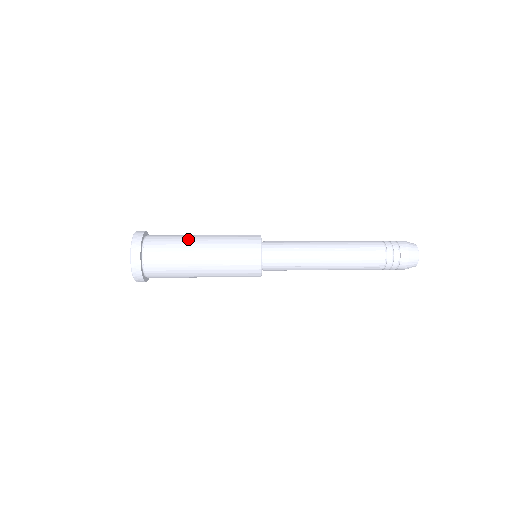
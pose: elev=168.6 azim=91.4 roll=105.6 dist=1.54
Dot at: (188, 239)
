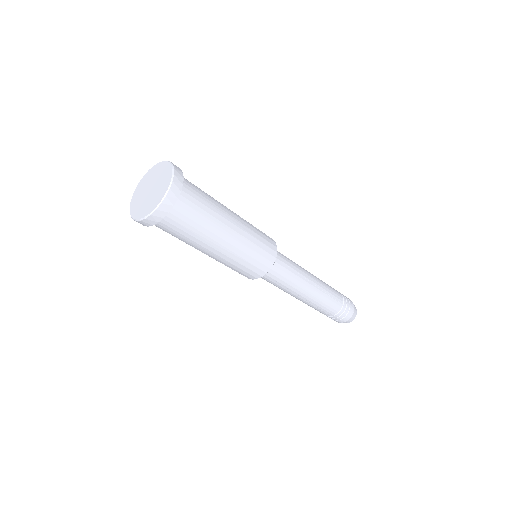
Dot at: (222, 209)
